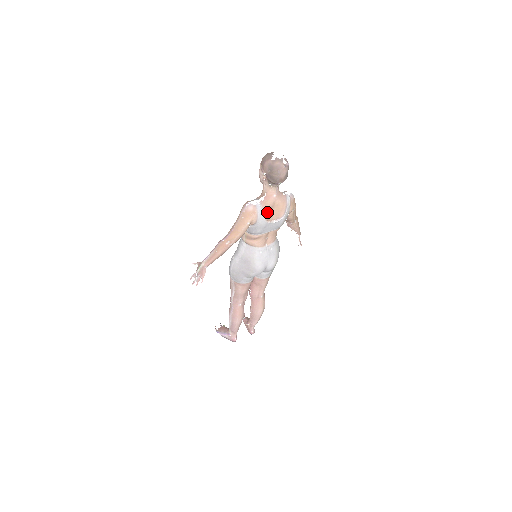
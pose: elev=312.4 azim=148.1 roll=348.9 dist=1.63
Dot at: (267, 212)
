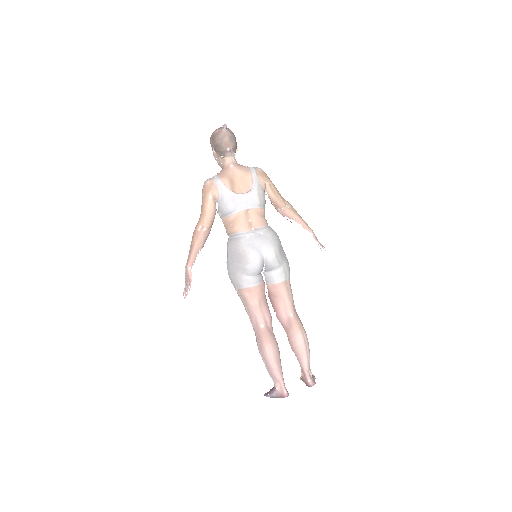
Dot at: (227, 181)
